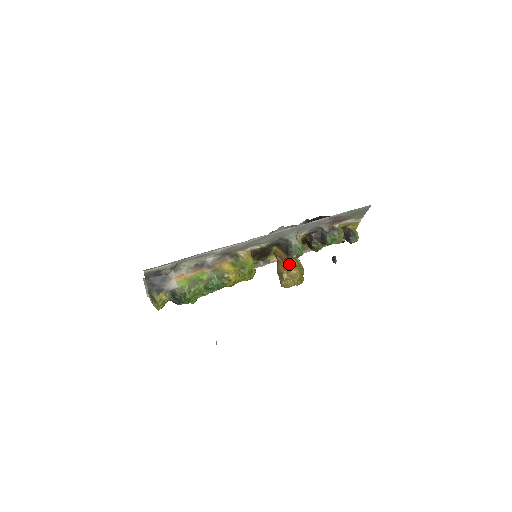
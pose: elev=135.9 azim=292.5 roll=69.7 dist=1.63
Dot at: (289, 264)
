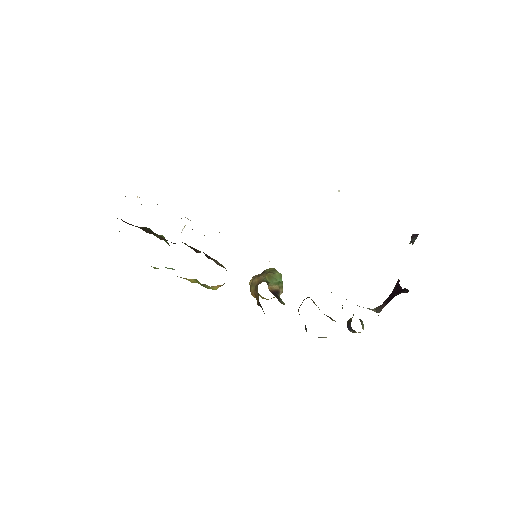
Dot at: occluded
